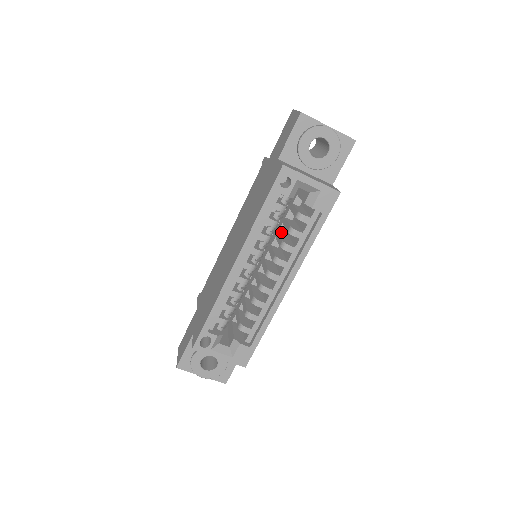
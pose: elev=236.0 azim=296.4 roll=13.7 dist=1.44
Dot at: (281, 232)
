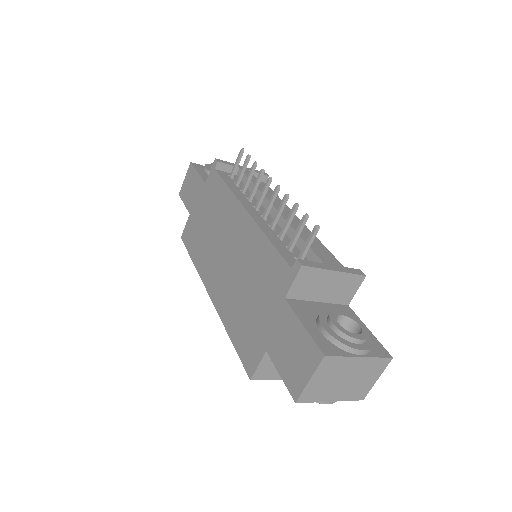
Dot at: occluded
